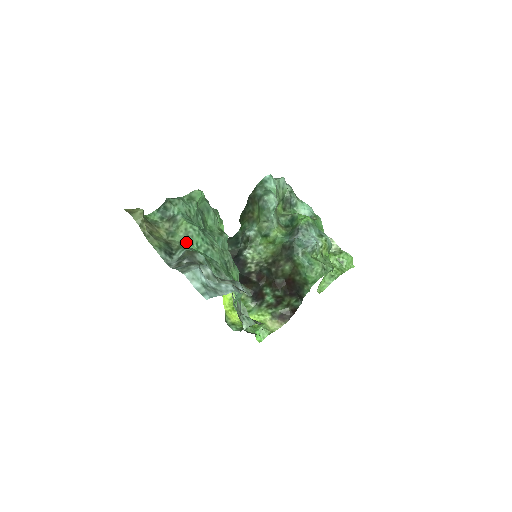
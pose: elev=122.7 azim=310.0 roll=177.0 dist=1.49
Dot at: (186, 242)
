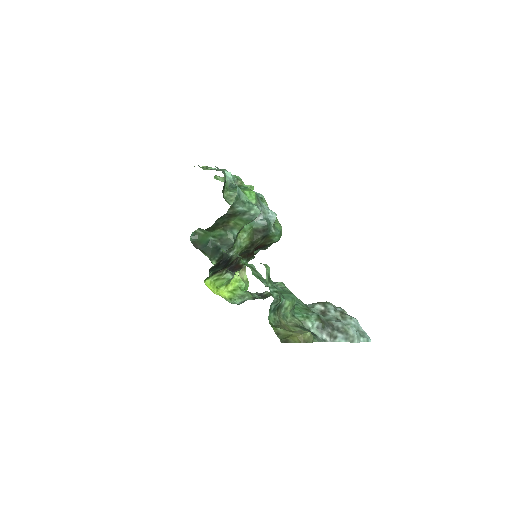
Dot at: (293, 312)
